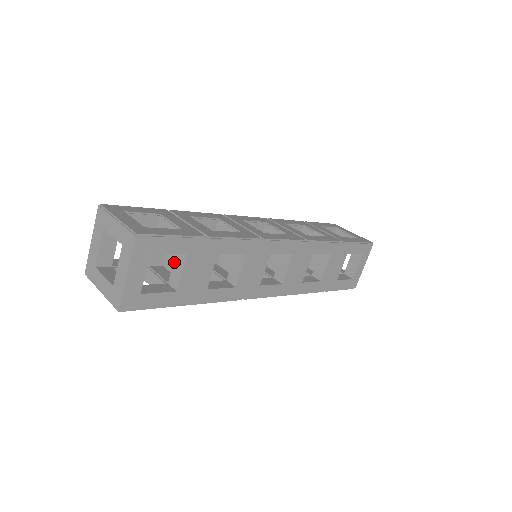
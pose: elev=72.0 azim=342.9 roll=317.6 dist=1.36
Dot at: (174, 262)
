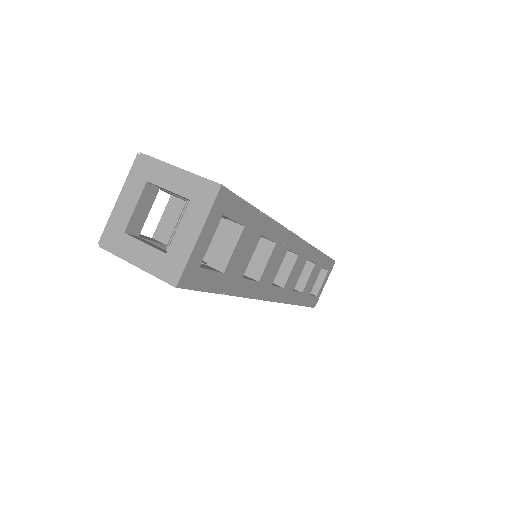
Dot at: (220, 238)
